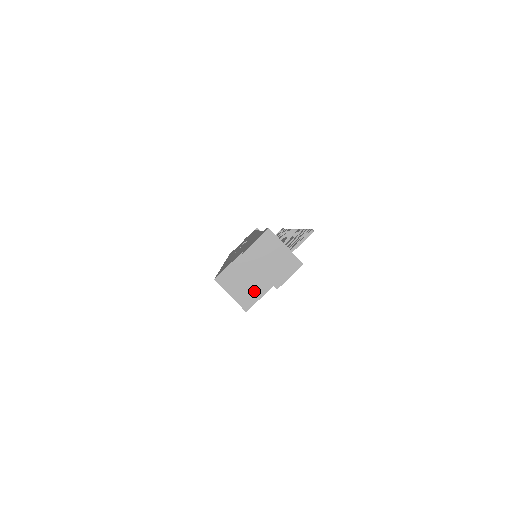
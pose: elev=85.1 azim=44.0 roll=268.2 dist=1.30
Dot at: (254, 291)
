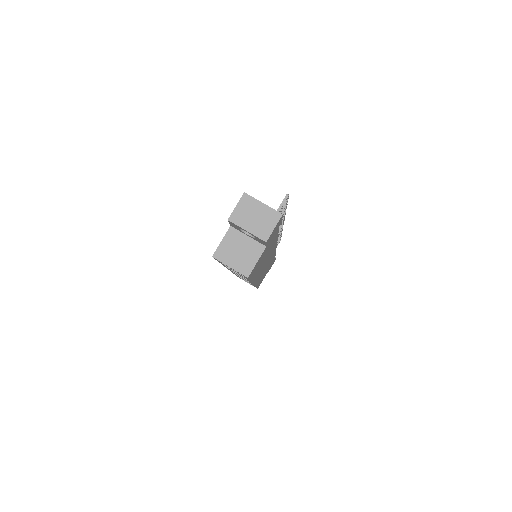
Dot at: (250, 257)
